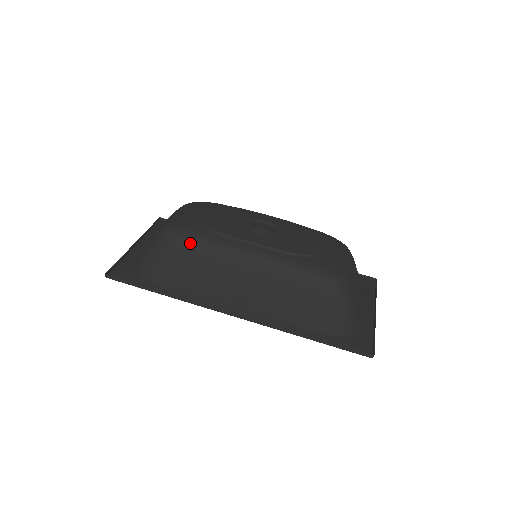
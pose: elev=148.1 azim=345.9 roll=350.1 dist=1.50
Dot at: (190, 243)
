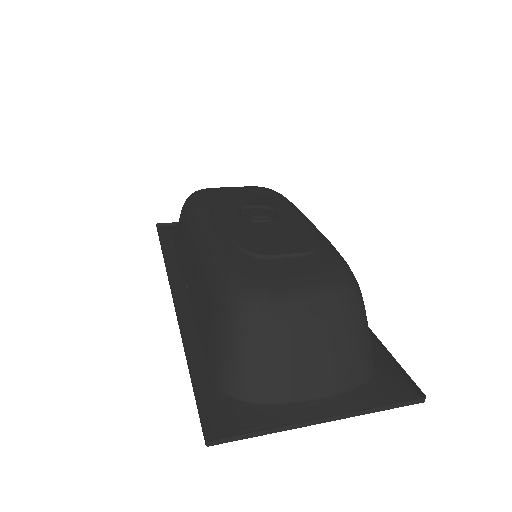
Dot at: (188, 204)
